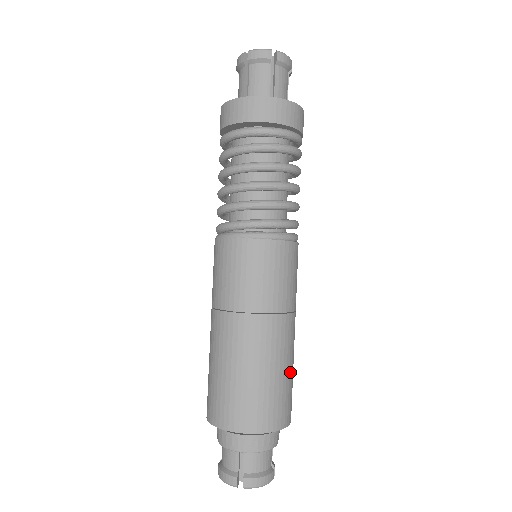
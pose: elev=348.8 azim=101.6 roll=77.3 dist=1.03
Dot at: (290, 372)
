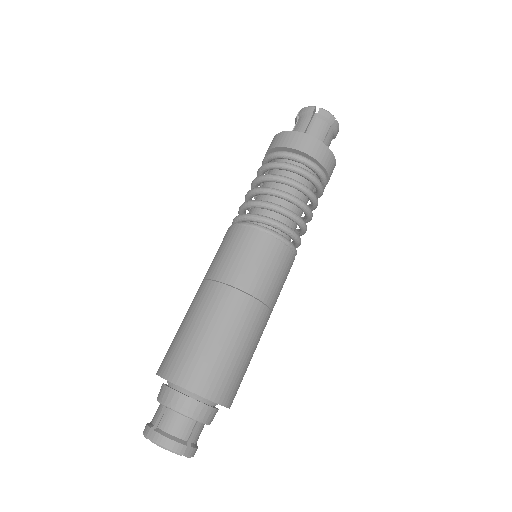
Dot at: (234, 351)
